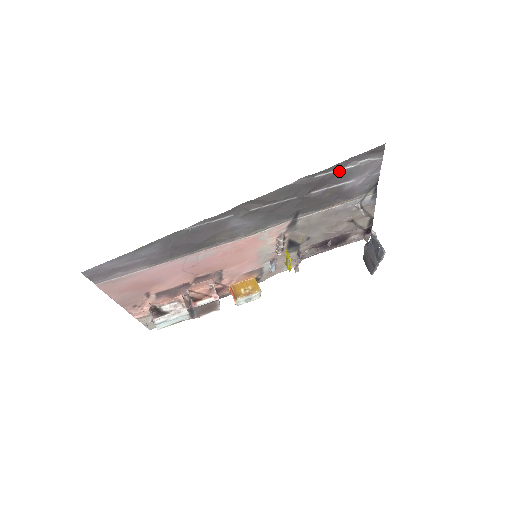
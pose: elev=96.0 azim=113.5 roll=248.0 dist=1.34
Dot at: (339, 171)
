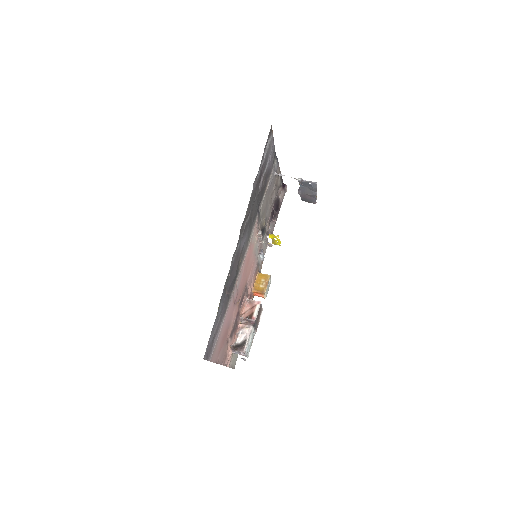
Dot at: (263, 162)
